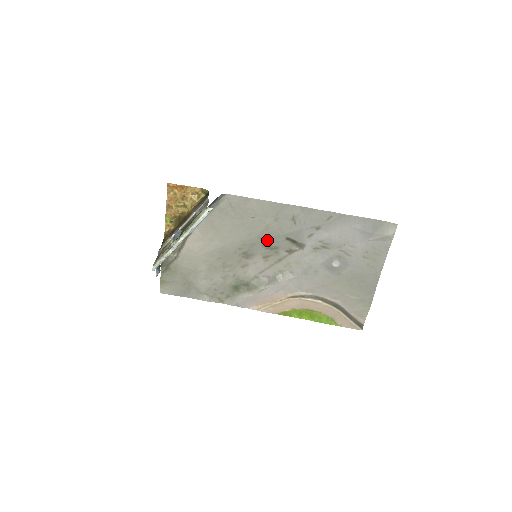
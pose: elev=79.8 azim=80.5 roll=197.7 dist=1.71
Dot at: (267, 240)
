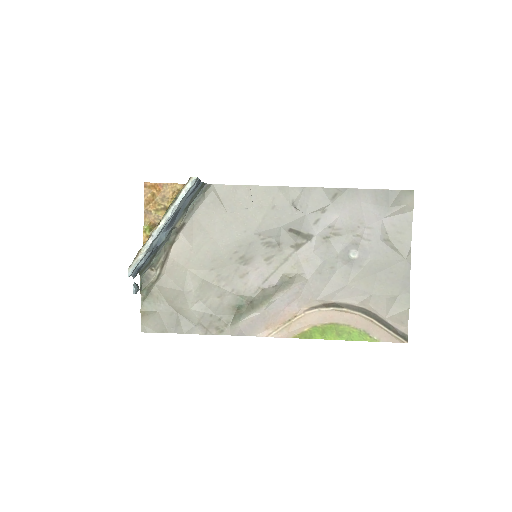
Dot at: (266, 236)
